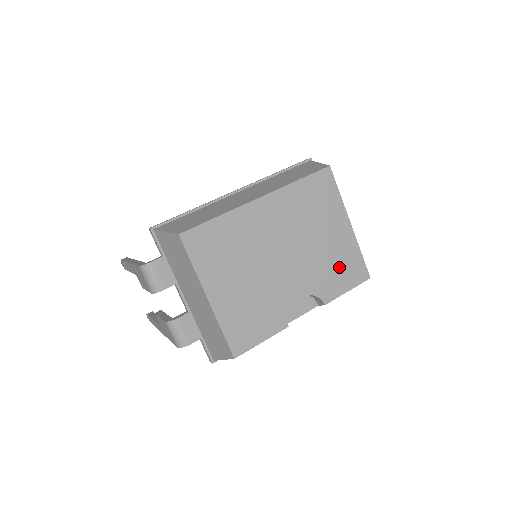
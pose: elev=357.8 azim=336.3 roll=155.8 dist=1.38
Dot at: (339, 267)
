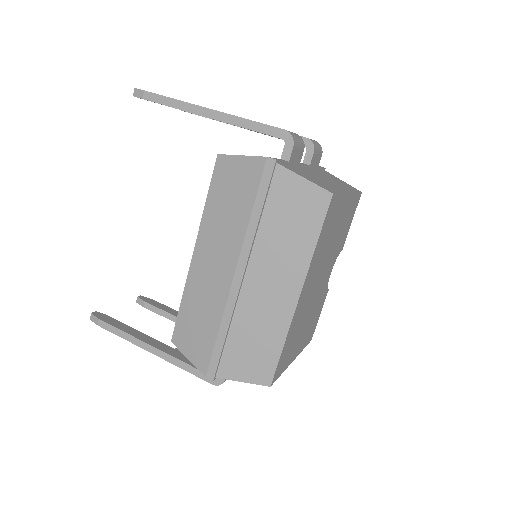
Dot at: (346, 224)
